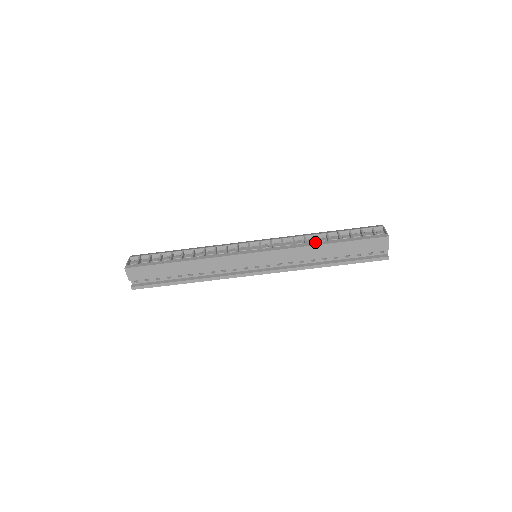
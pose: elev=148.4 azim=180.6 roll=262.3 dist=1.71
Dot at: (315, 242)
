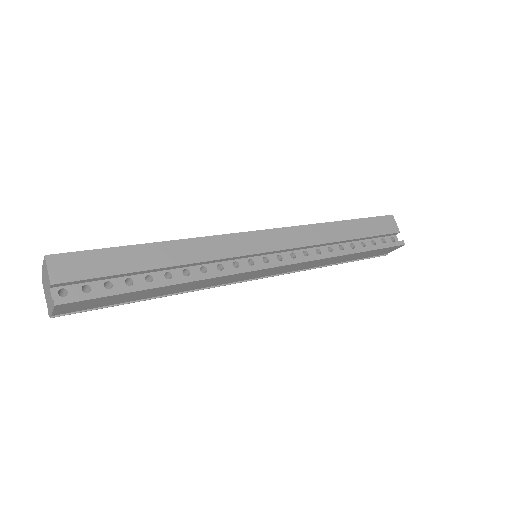
Dot at: occluded
